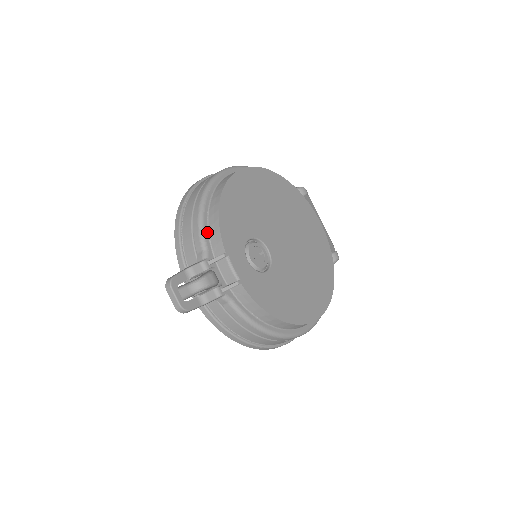
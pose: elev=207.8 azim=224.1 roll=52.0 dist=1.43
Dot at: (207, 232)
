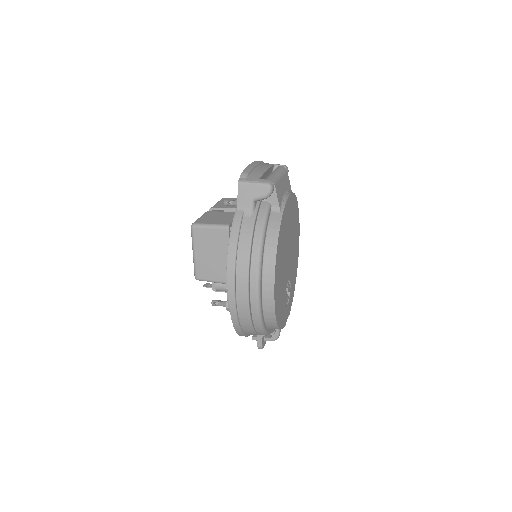
Dot at: (271, 330)
